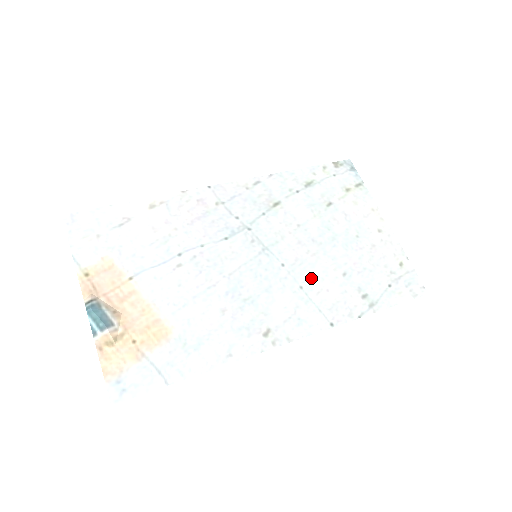
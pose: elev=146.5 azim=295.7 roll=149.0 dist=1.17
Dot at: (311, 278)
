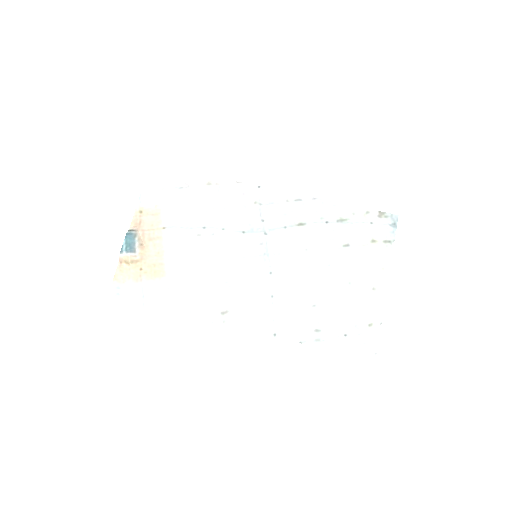
Dot at: (285, 294)
